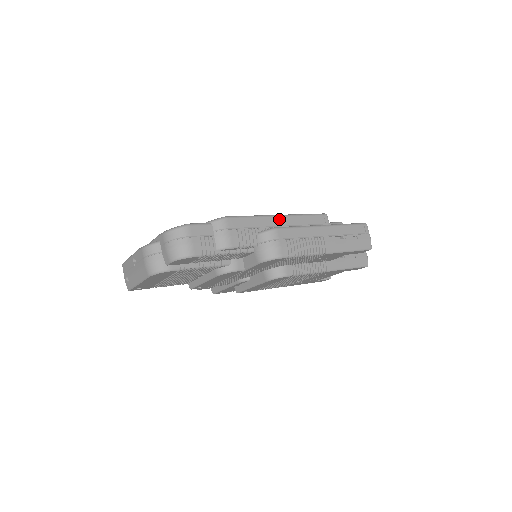
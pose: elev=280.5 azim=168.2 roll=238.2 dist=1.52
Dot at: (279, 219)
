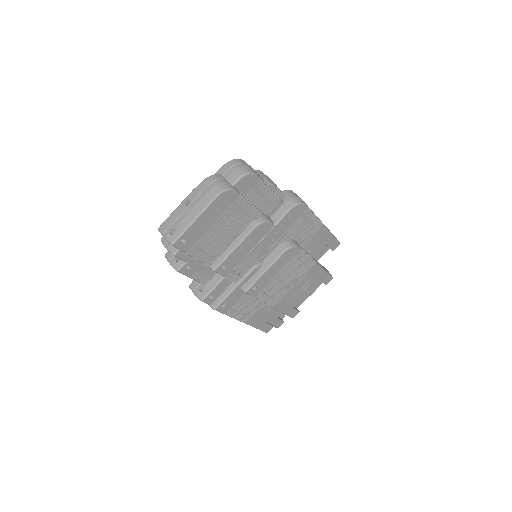
Dot at: occluded
